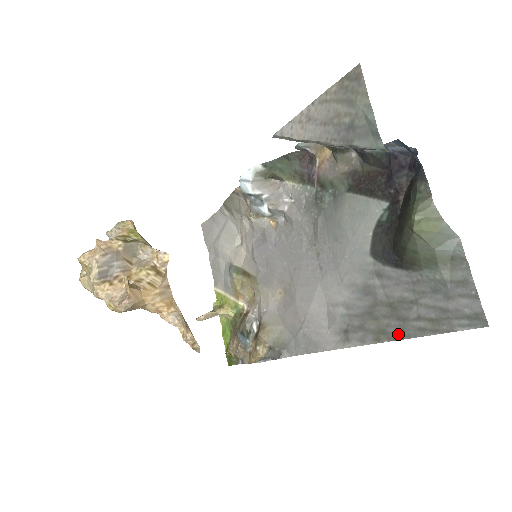
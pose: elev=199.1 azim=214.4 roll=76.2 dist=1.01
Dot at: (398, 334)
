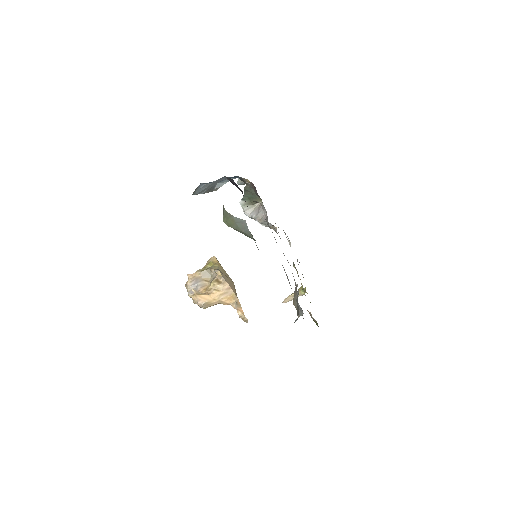
Dot at: occluded
